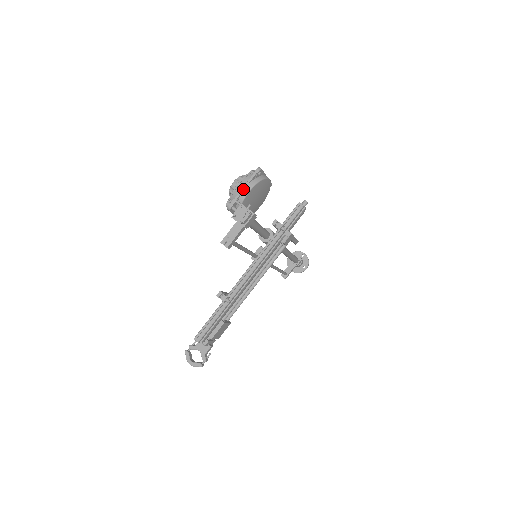
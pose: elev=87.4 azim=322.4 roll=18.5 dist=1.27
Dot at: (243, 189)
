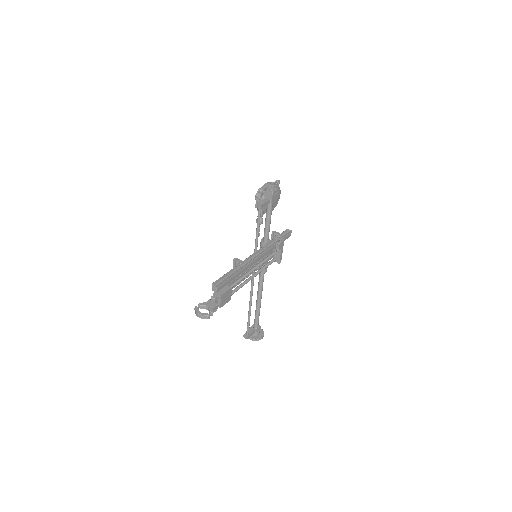
Dot at: (270, 185)
